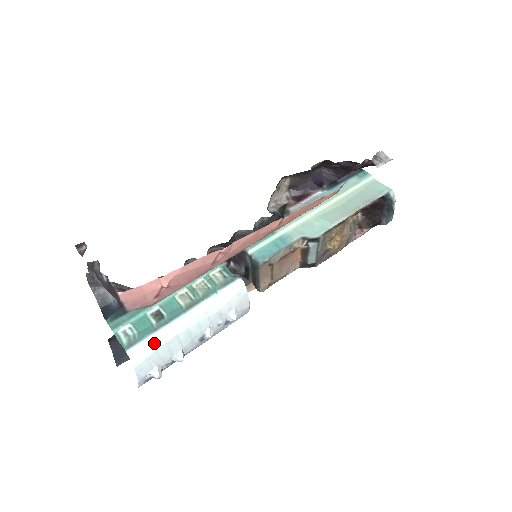
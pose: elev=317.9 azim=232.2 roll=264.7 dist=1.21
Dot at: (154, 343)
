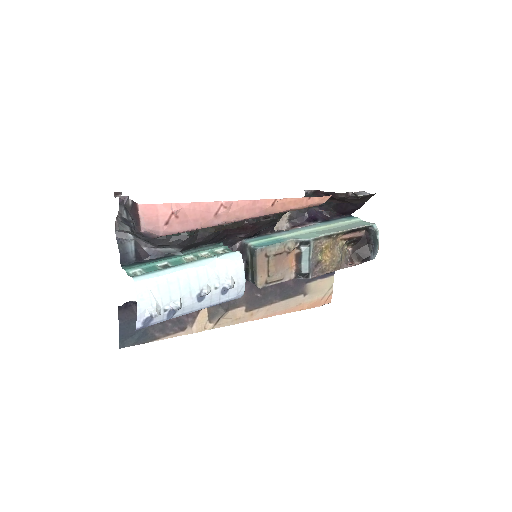
Dot at: (157, 278)
